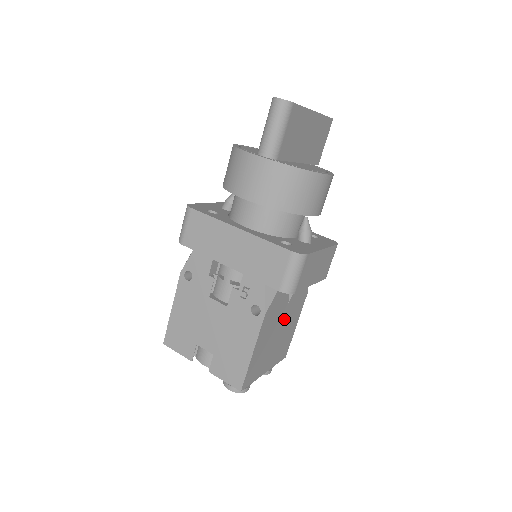
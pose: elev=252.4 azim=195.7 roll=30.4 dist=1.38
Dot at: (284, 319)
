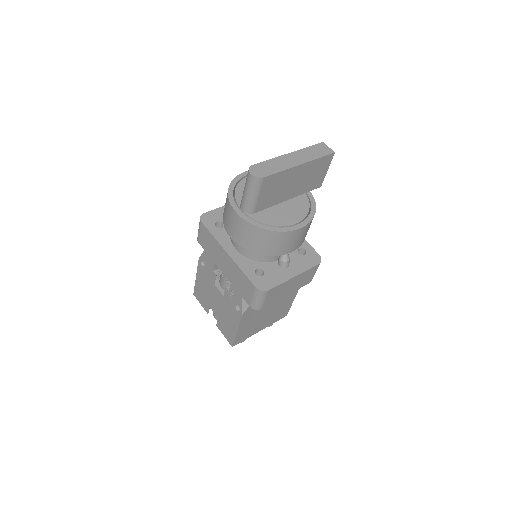
Dot at: (272, 305)
